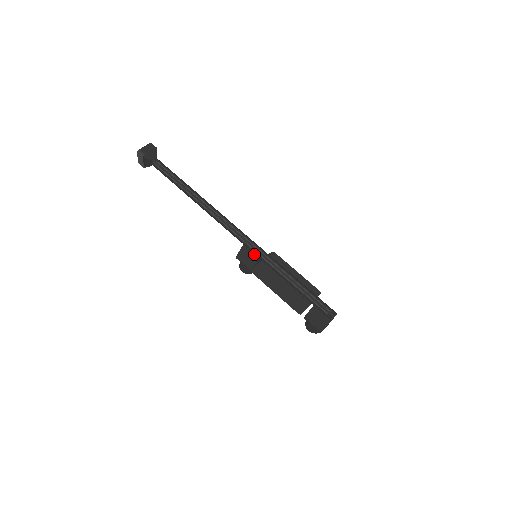
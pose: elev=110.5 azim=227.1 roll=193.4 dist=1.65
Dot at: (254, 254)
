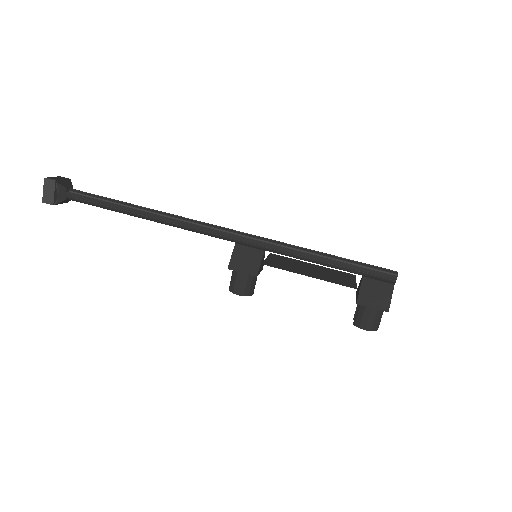
Dot at: (255, 249)
